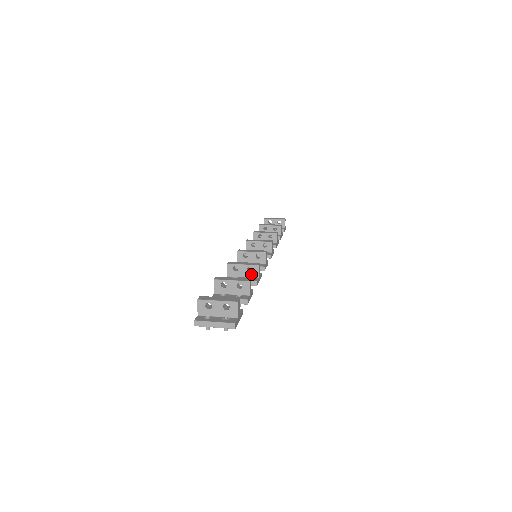
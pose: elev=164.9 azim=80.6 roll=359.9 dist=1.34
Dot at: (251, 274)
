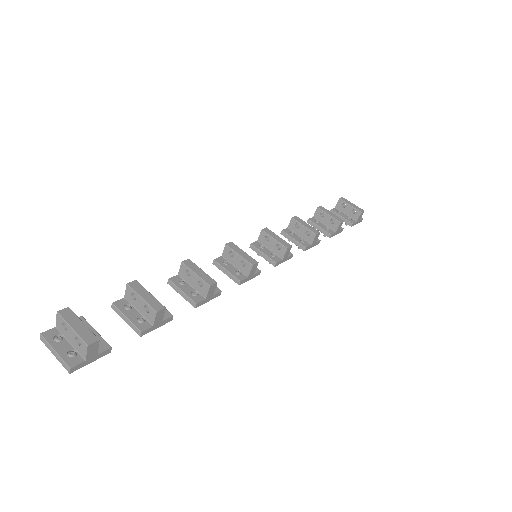
Dot at: (200, 289)
